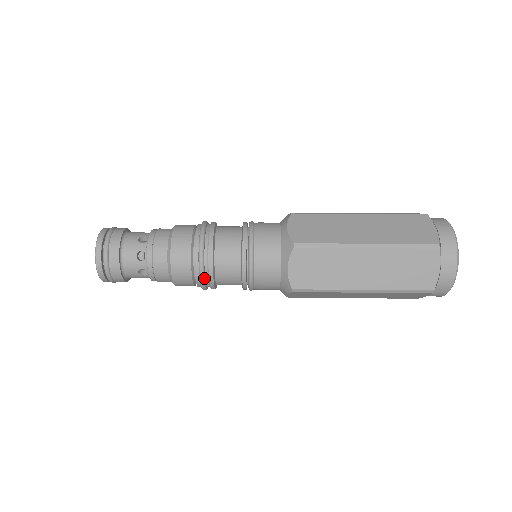
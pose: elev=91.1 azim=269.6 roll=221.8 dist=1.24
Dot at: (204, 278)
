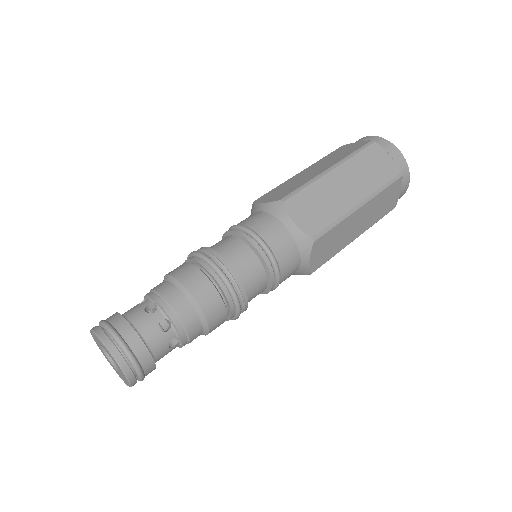
Dot at: (206, 256)
